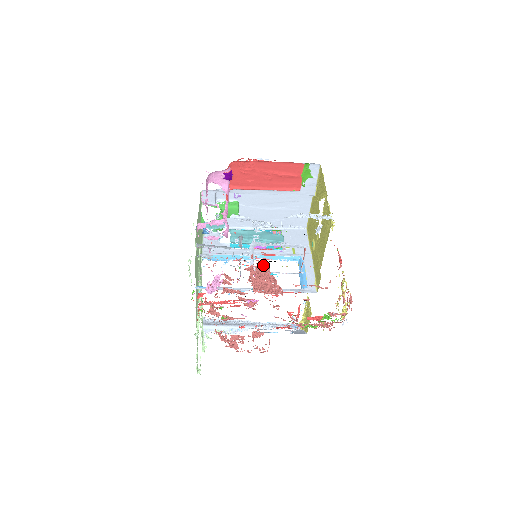
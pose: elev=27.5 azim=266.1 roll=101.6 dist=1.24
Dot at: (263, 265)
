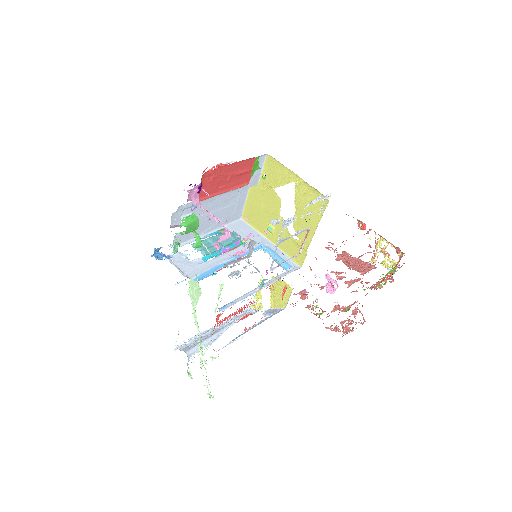
Dot at: occluded
